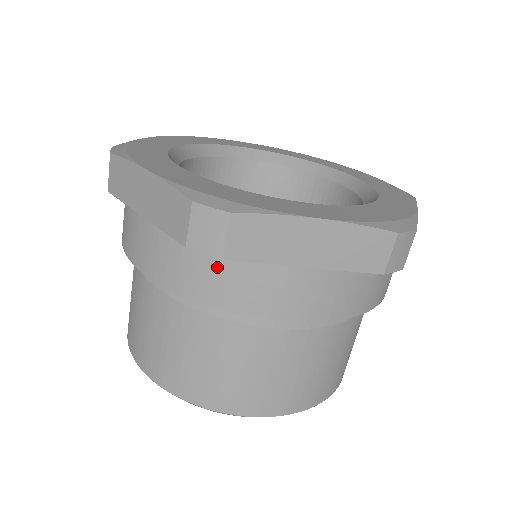
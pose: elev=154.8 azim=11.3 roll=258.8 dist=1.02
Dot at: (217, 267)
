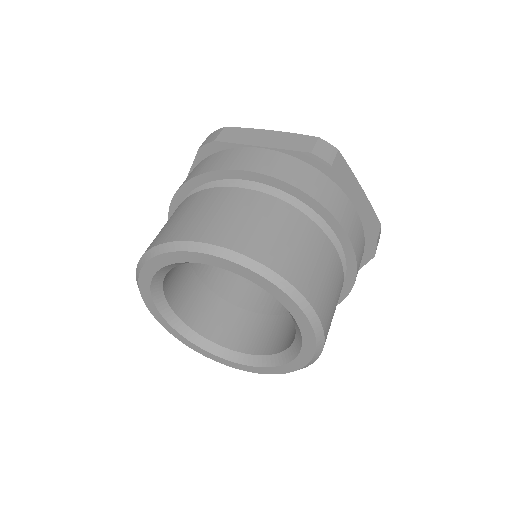
Dot at: (316, 177)
